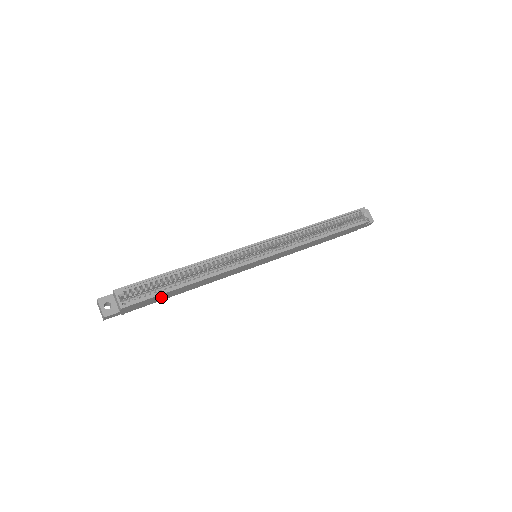
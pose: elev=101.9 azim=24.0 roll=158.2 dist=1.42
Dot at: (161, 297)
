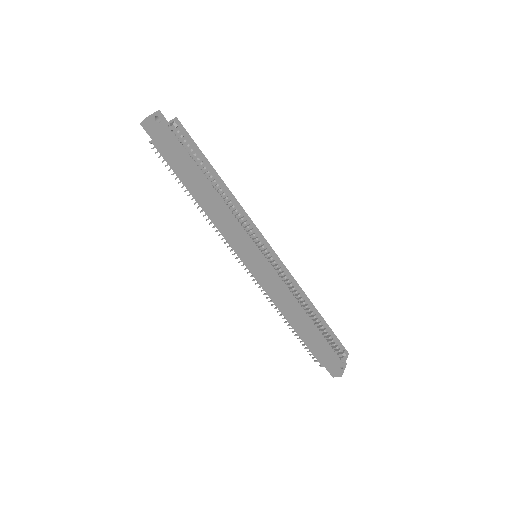
Dot at: (184, 168)
